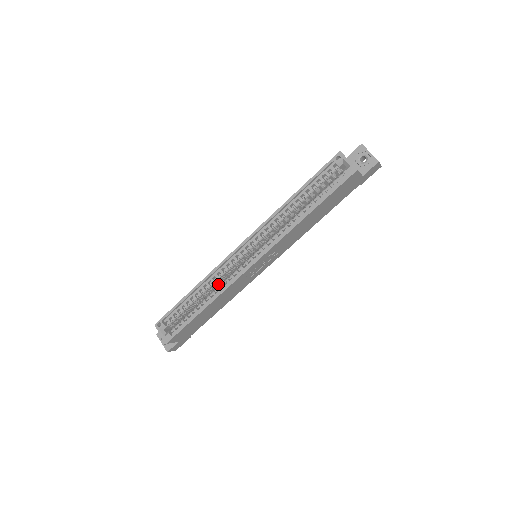
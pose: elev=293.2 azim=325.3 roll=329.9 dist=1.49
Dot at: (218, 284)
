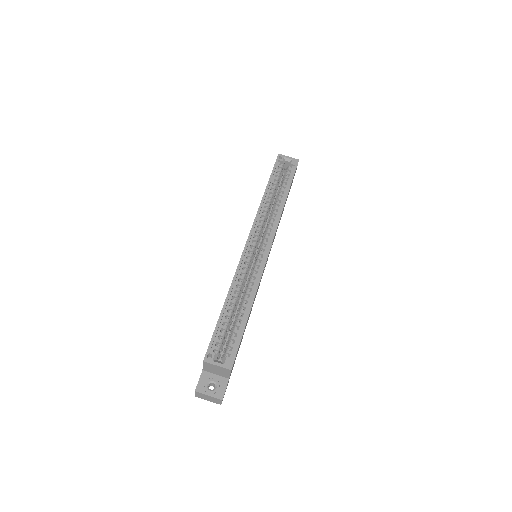
Dot at: occluded
